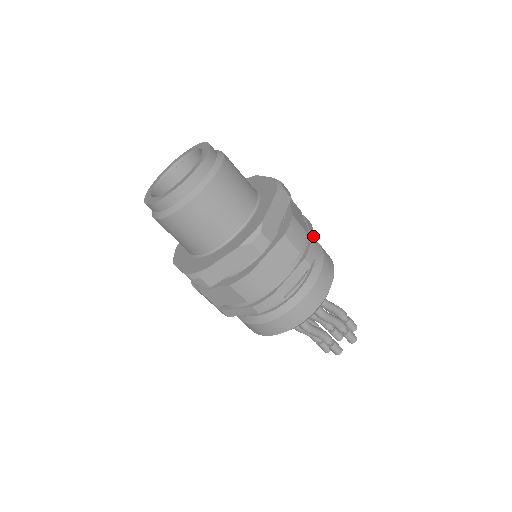
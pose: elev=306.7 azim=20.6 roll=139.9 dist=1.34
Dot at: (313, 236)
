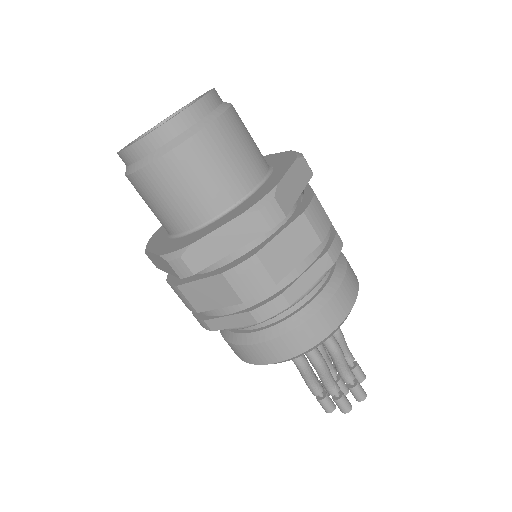
Dot at: occluded
